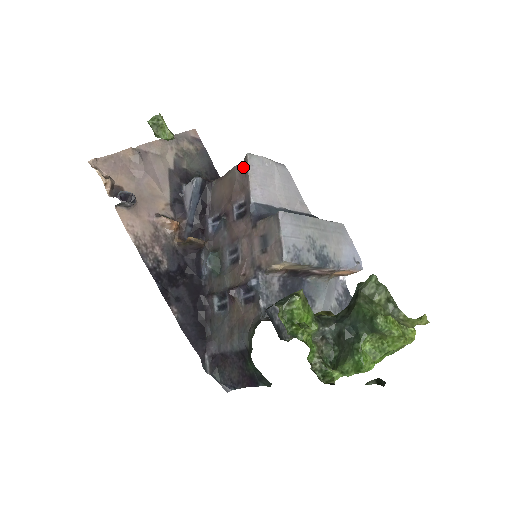
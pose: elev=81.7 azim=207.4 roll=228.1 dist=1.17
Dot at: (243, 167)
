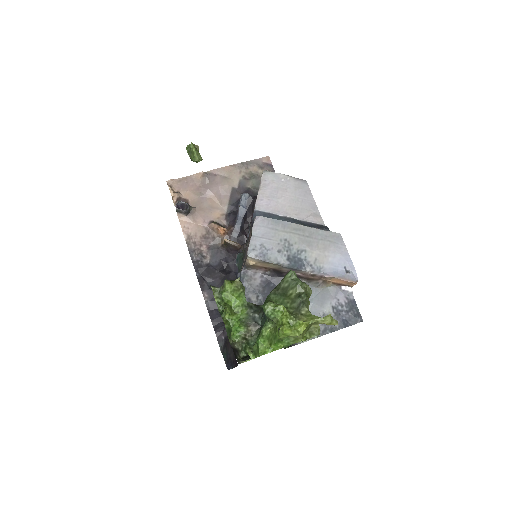
Dot at: occluded
